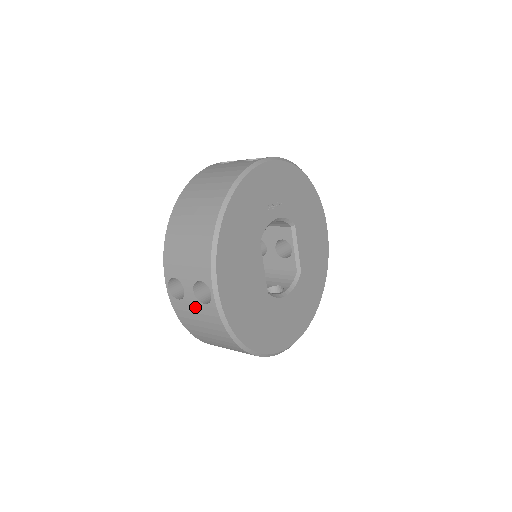
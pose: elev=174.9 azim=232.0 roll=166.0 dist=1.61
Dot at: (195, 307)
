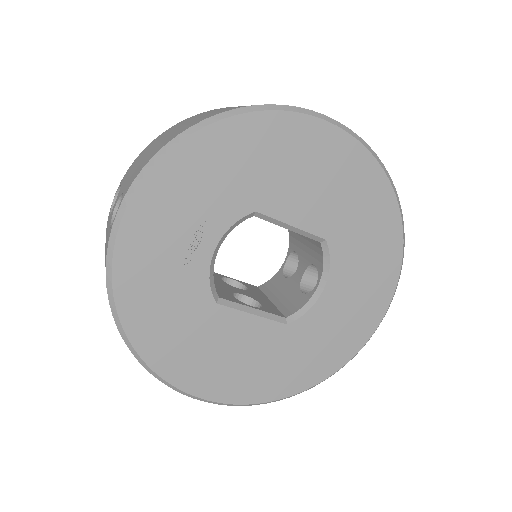
Dot at: occluded
